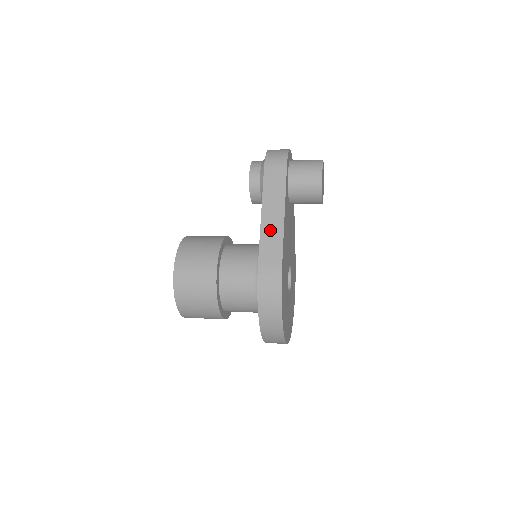
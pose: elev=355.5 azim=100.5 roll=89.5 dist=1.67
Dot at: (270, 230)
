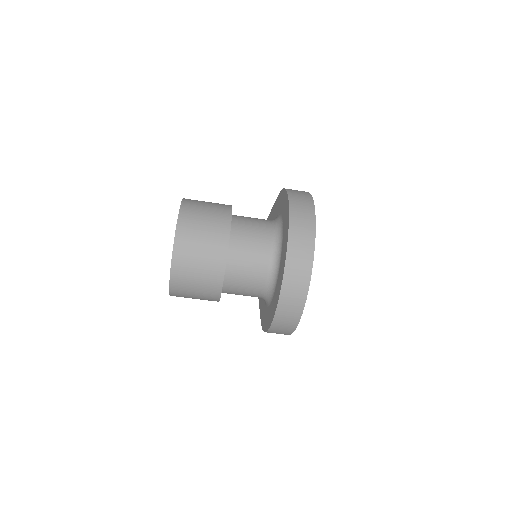
Dot at: occluded
